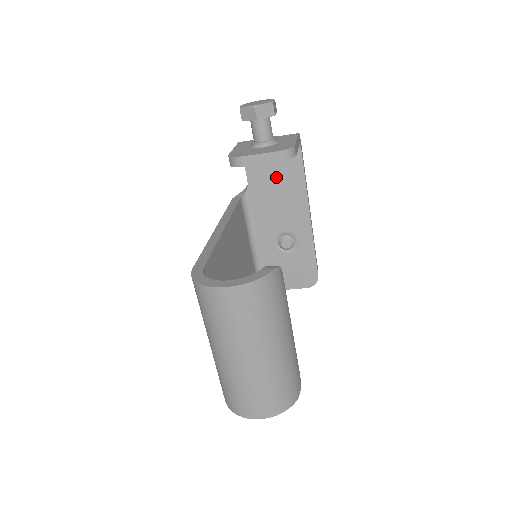
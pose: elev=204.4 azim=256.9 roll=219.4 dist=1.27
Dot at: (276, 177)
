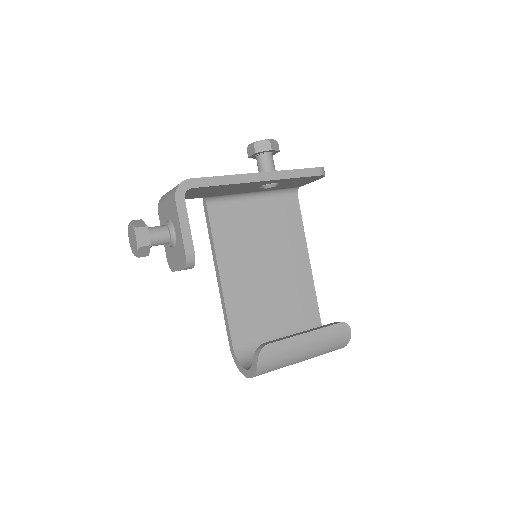
Dot at: (205, 192)
